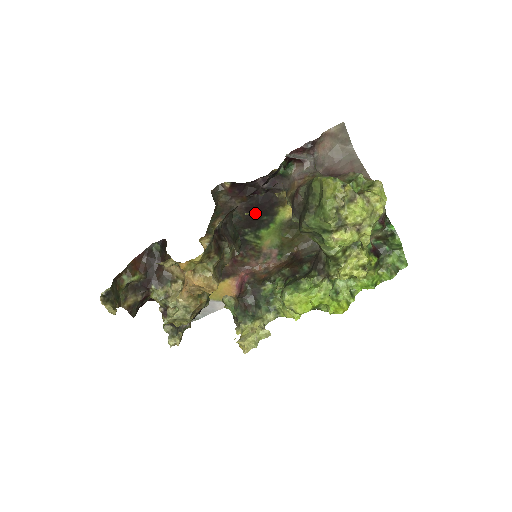
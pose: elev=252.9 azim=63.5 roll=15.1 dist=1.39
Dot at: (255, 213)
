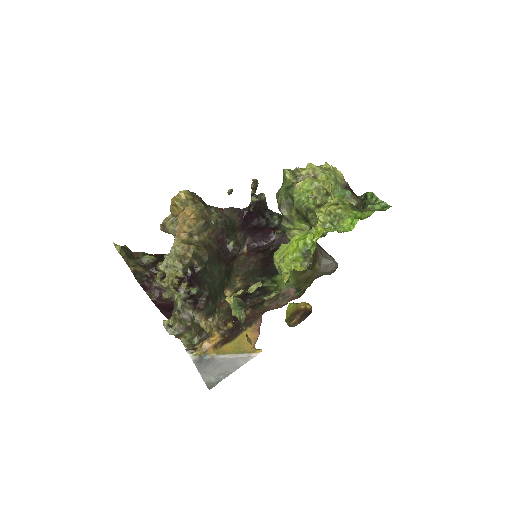
Dot at: (269, 264)
